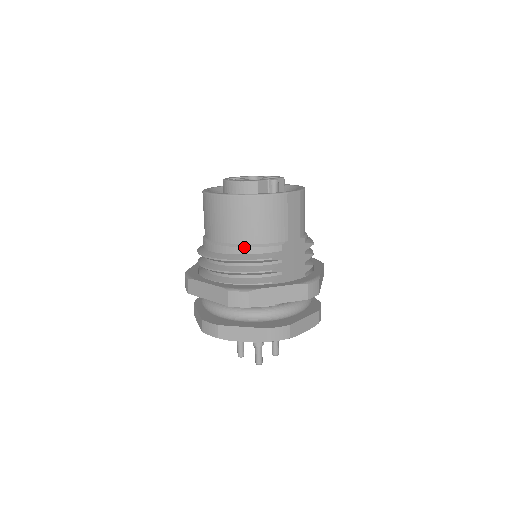
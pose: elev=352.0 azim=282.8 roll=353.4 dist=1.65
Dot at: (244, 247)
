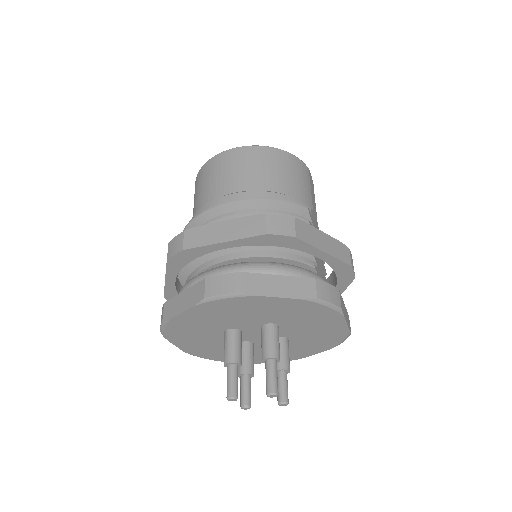
Dot at: (273, 192)
